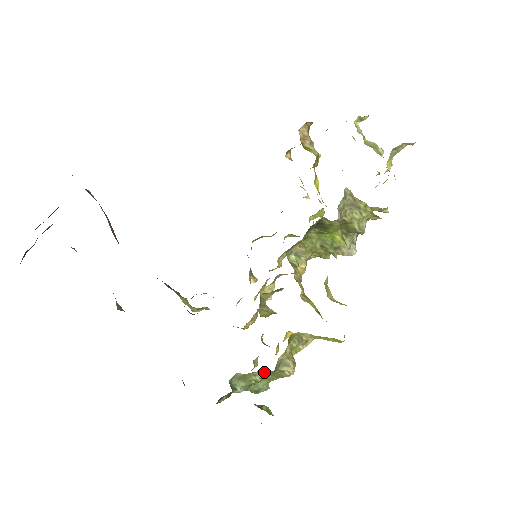
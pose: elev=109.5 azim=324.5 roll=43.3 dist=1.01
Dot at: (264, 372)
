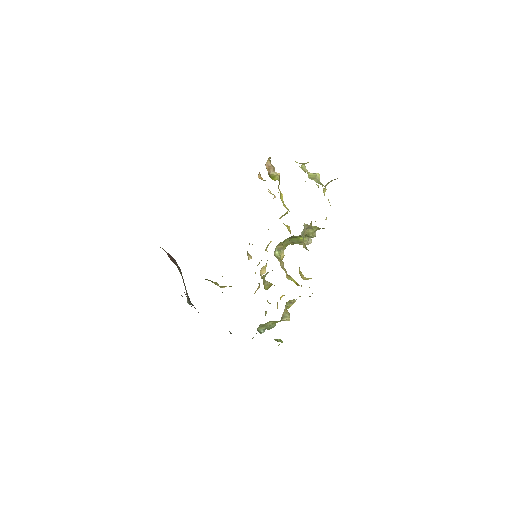
Dot at: occluded
